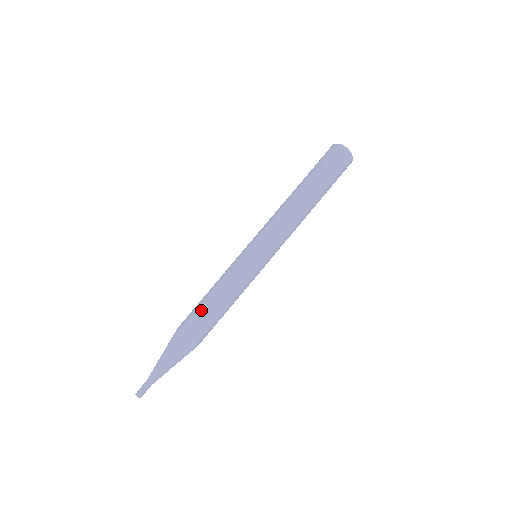
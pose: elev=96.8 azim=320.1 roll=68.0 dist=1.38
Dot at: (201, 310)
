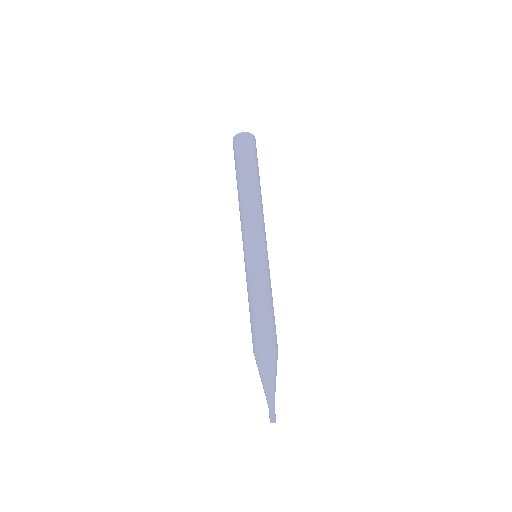
Dot at: occluded
